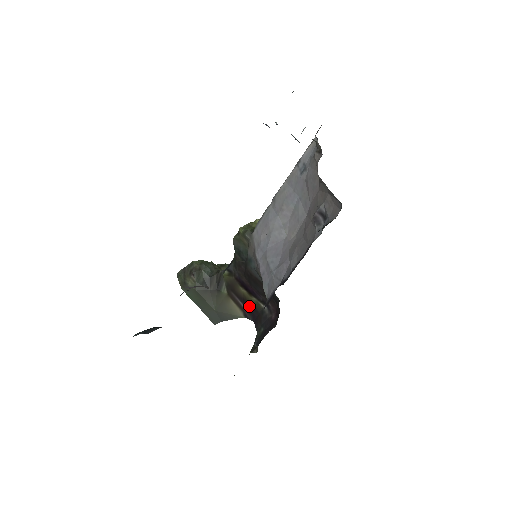
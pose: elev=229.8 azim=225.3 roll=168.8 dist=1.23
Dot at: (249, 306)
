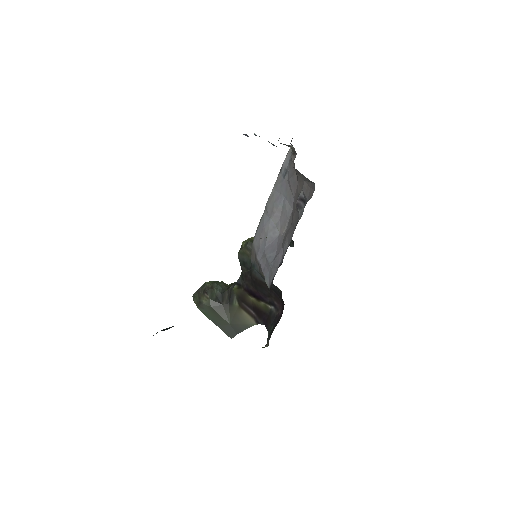
Dot at: (259, 311)
